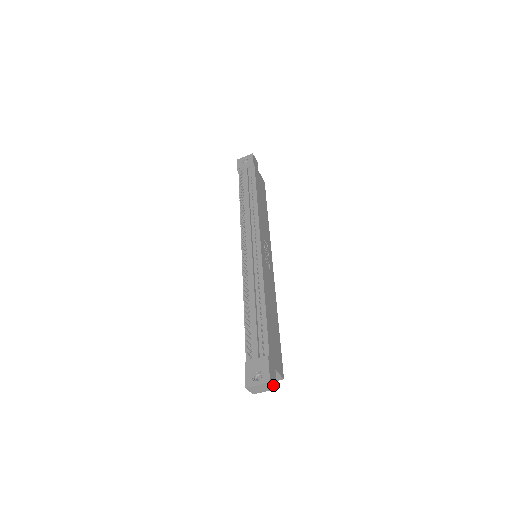
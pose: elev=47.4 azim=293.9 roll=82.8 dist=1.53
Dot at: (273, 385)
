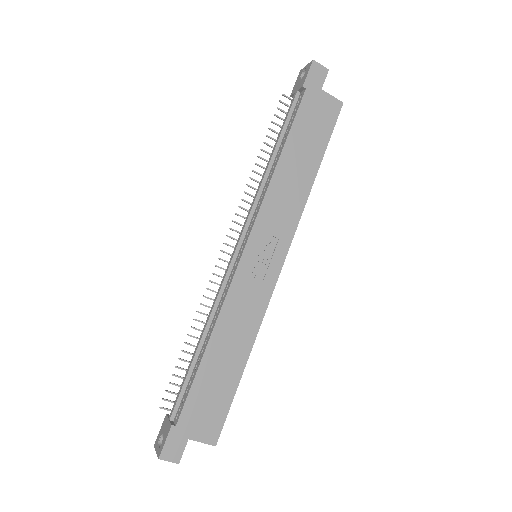
Dot at: (168, 461)
